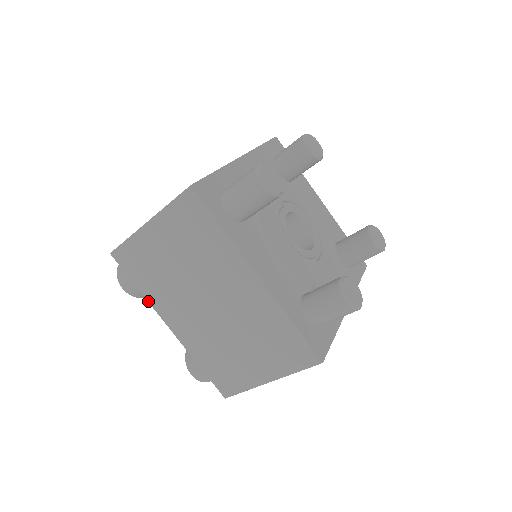
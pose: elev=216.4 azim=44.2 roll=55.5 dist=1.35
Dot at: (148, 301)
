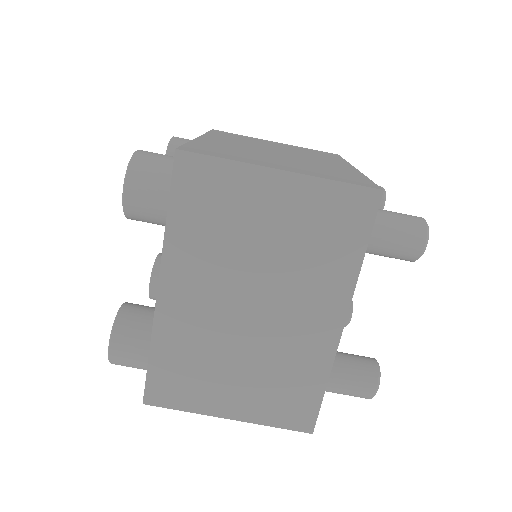
Dot at: (164, 242)
